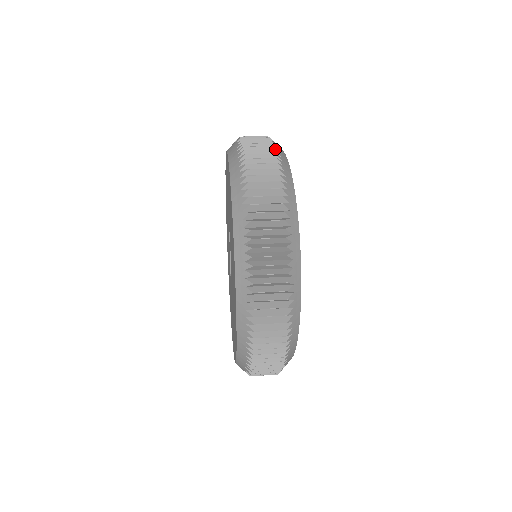
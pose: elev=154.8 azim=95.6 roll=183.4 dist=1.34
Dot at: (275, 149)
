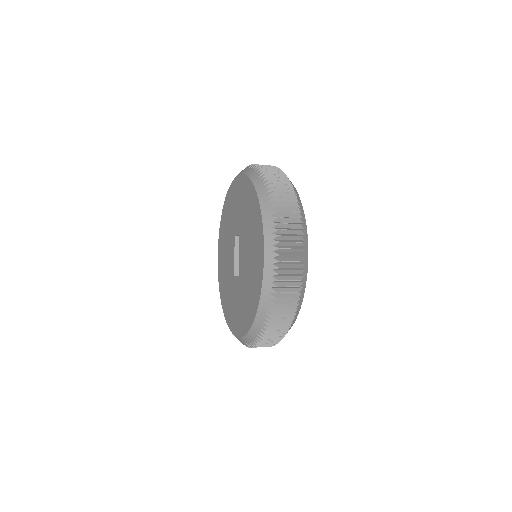
Dot at: occluded
